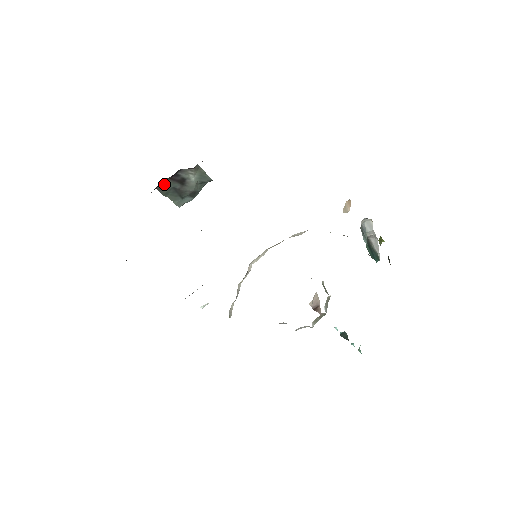
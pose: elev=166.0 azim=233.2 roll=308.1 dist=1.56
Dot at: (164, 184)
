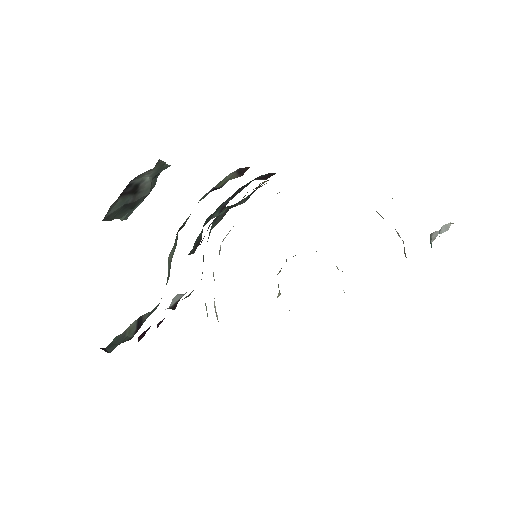
Dot at: (112, 207)
